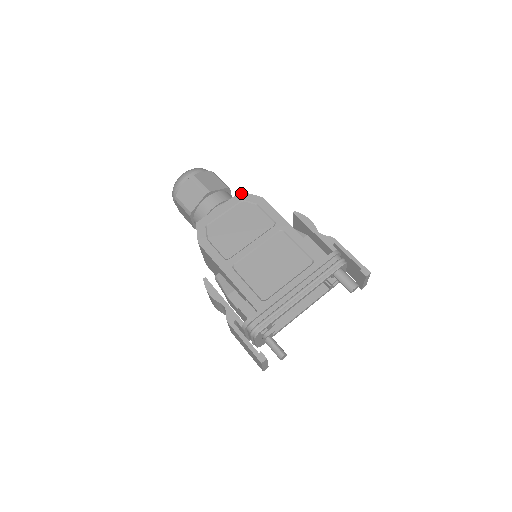
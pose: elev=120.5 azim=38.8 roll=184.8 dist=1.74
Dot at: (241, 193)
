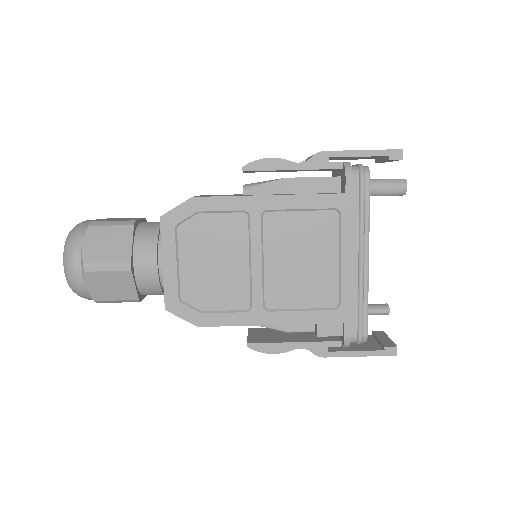
Dot at: (162, 220)
